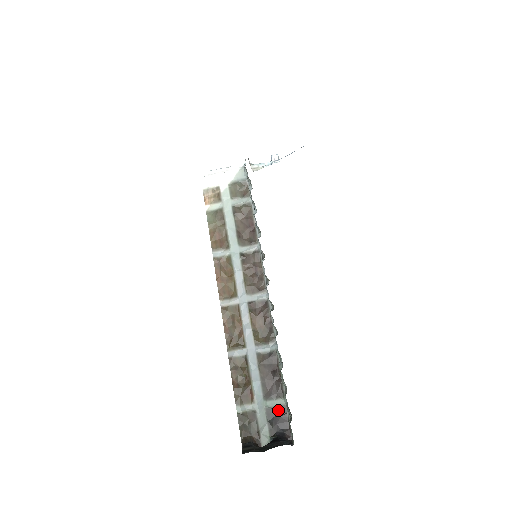
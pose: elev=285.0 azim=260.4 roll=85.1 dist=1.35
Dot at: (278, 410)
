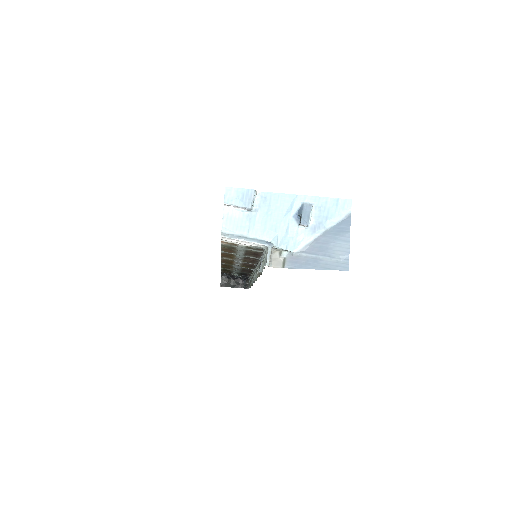
Dot at: (246, 273)
